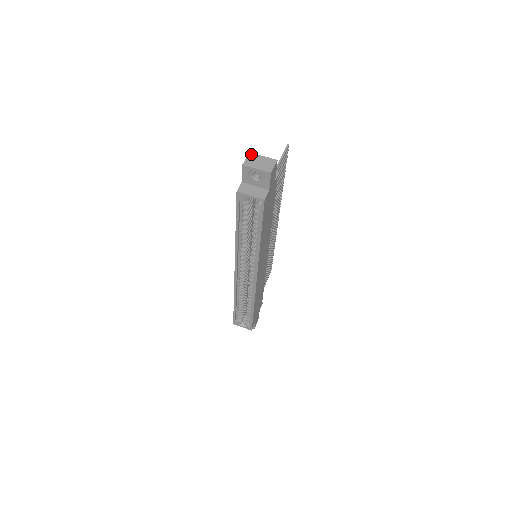
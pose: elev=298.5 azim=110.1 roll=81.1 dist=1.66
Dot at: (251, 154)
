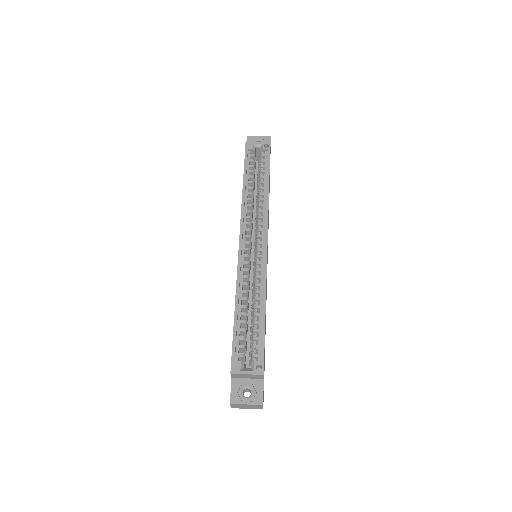
Dot at: occluded
